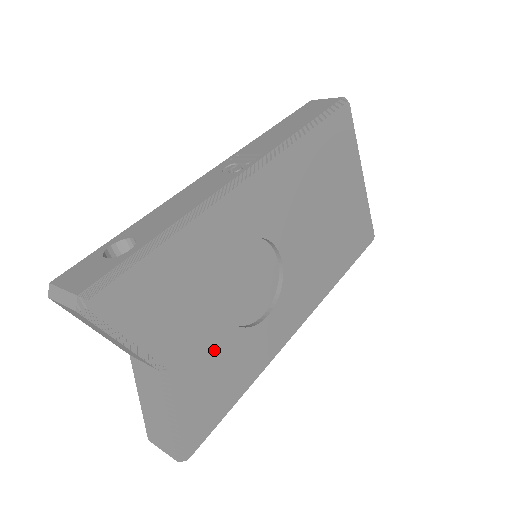
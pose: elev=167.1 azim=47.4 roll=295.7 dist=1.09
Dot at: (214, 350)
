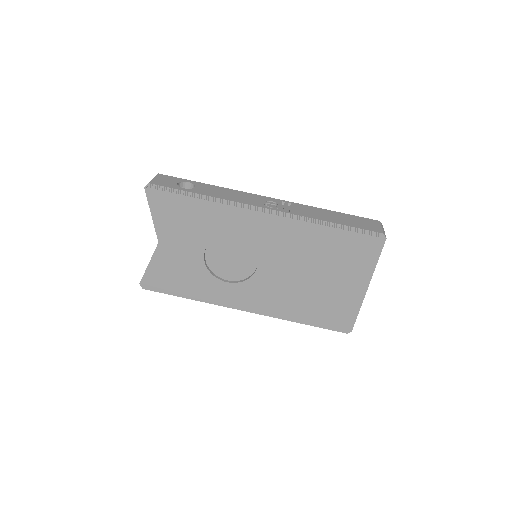
Dot at: (187, 263)
